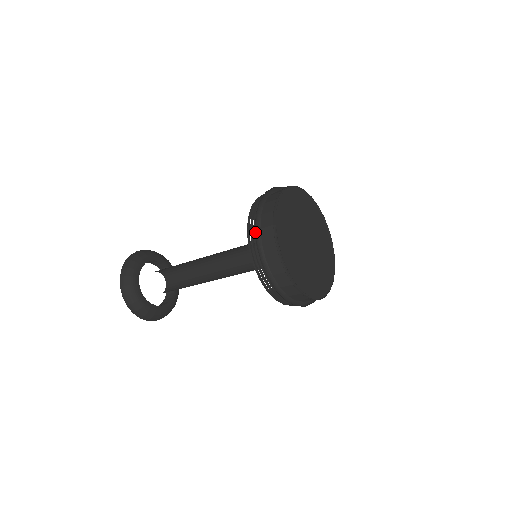
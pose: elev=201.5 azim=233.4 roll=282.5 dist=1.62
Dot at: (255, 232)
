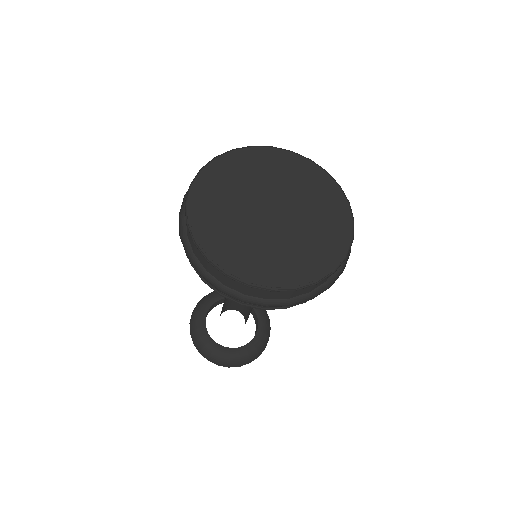
Dot at: (193, 260)
